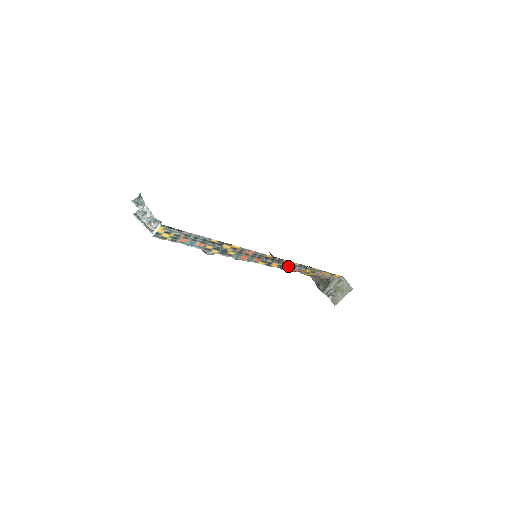
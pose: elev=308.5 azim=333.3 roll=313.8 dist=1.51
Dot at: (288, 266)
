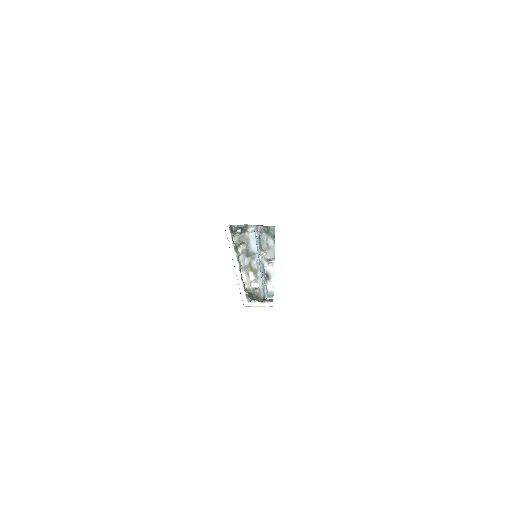
Dot at: occluded
